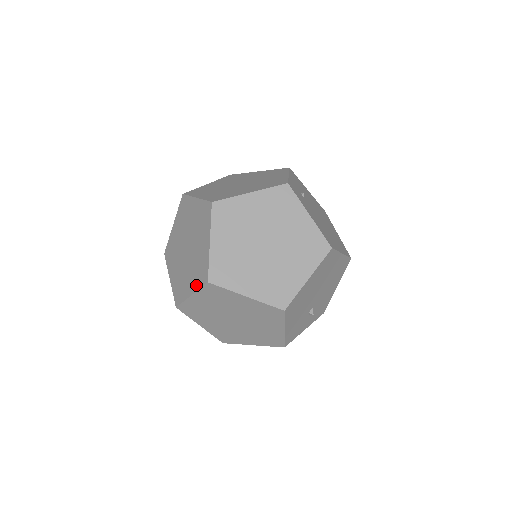
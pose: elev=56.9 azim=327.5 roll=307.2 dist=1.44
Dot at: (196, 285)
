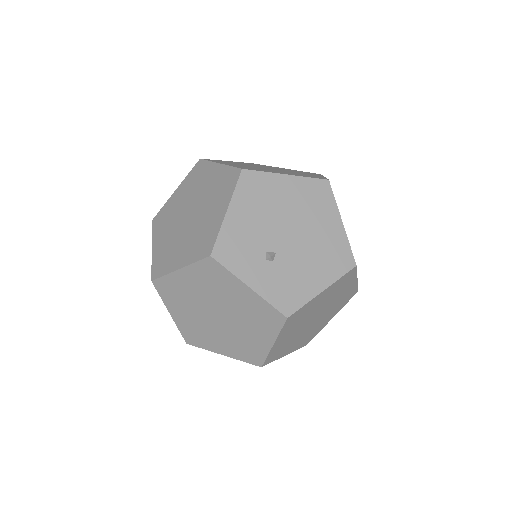
Dot at: occluded
